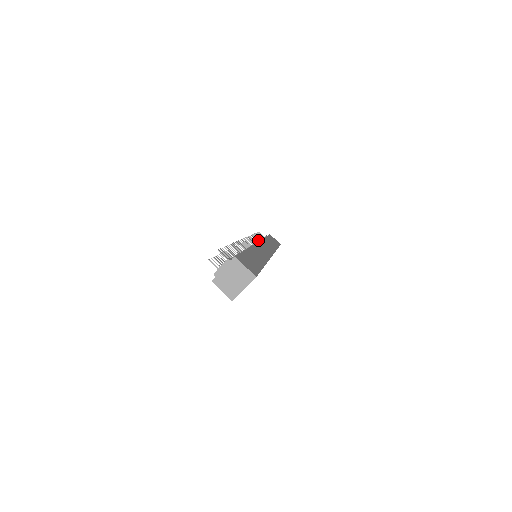
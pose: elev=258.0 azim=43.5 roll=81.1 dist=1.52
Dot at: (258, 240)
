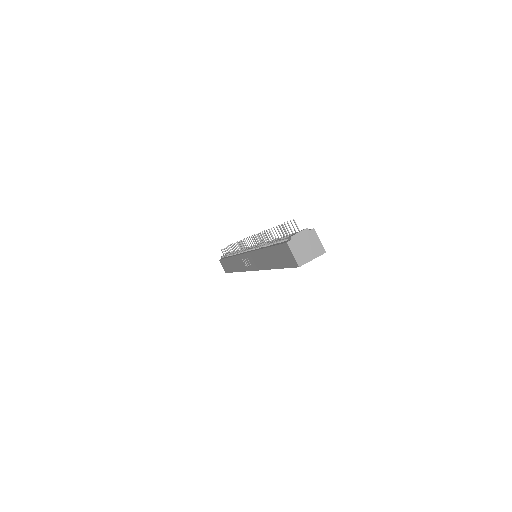
Dot at: occluded
